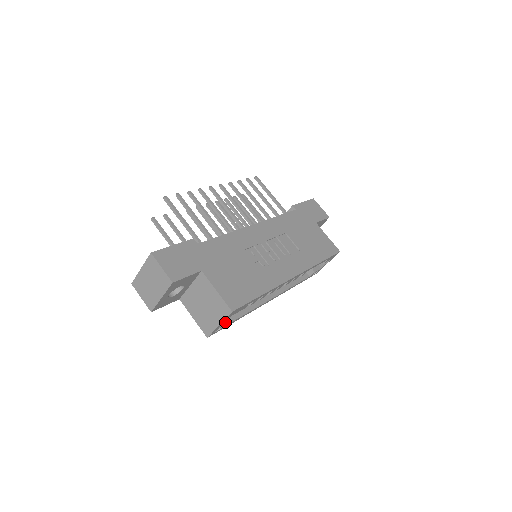
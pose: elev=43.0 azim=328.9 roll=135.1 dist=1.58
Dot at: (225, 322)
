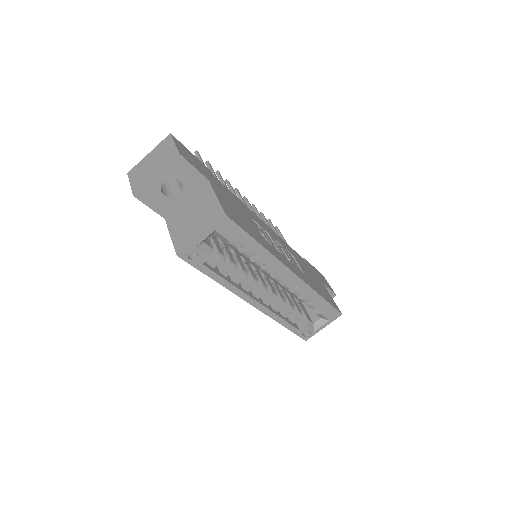
Dot at: (205, 251)
